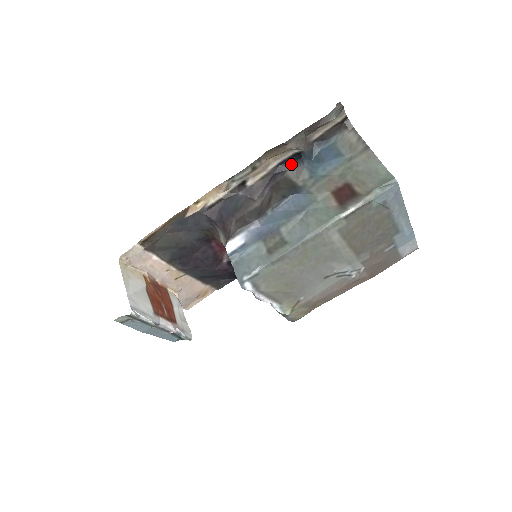
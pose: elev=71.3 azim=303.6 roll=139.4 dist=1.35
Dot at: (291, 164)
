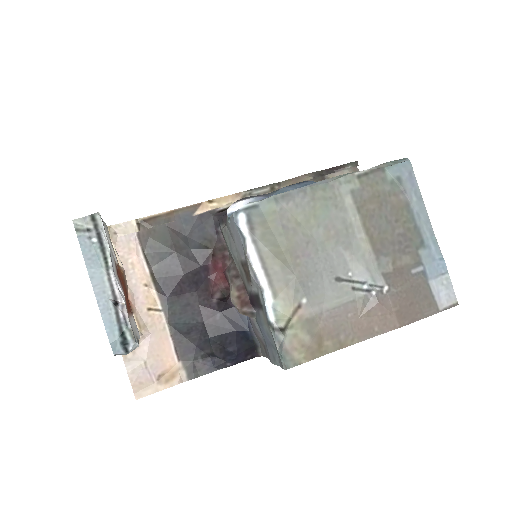
Dot at: occluded
